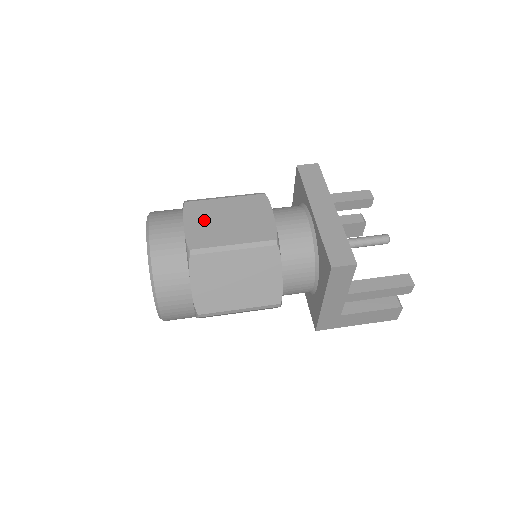
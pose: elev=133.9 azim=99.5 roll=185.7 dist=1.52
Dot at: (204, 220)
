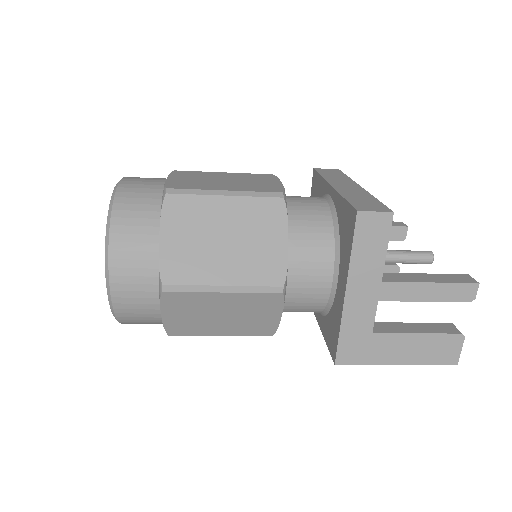
Dot at: (193, 178)
